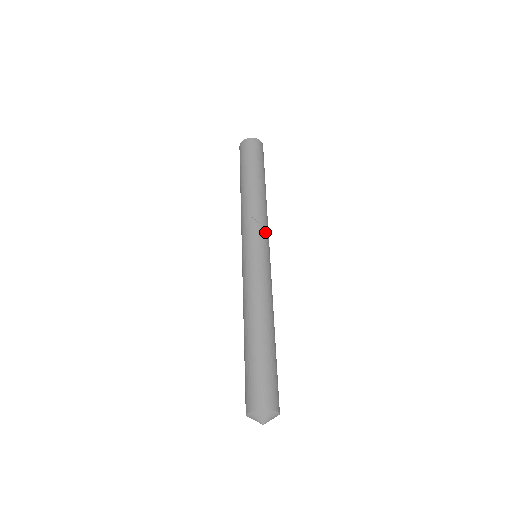
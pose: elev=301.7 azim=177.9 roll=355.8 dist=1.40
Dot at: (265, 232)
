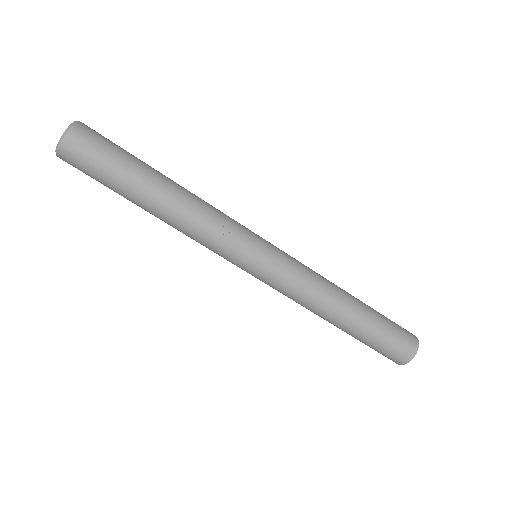
Dot at: (241, 228)
